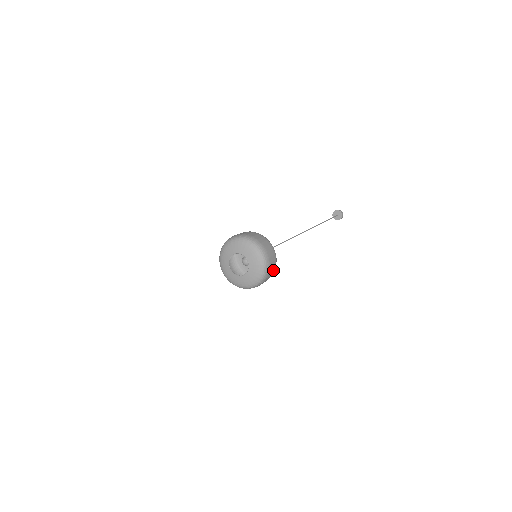
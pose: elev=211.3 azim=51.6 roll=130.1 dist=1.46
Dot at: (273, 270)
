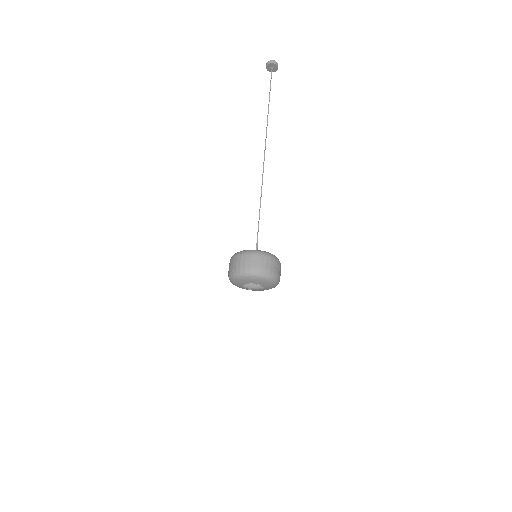
Dot at: (280, 267)
